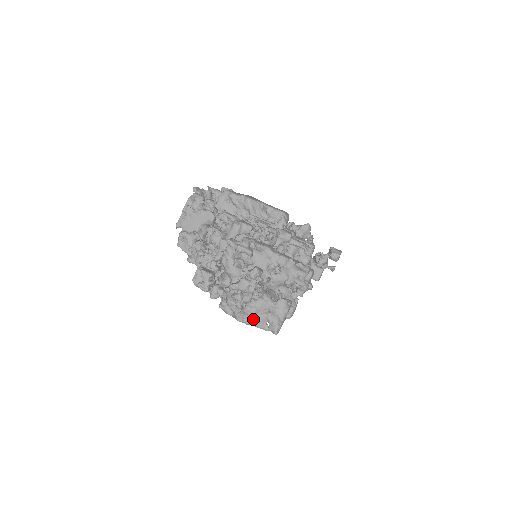
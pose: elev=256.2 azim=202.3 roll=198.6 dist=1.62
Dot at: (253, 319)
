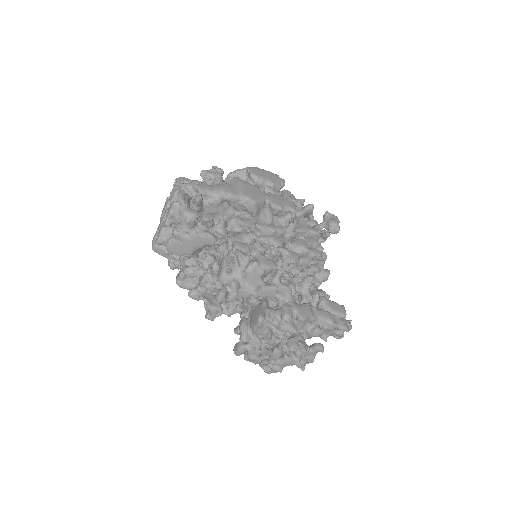
Dot at: occluded
